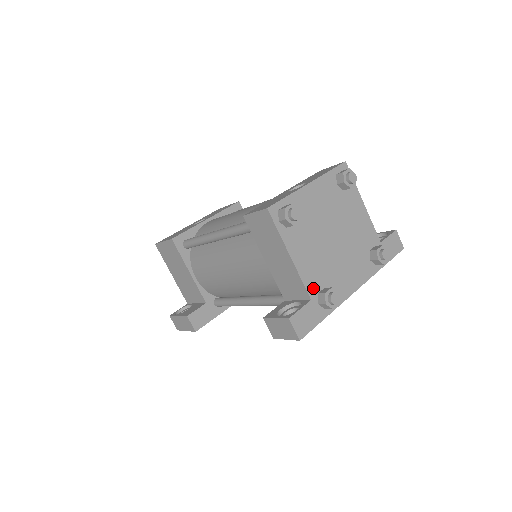
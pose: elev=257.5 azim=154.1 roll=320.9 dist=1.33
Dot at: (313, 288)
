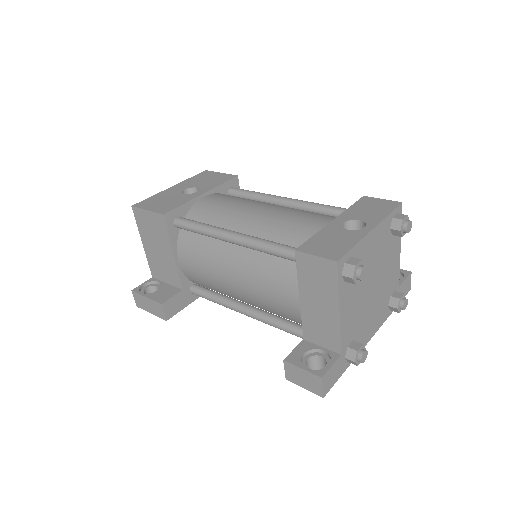
Dot at: (346, 342)
